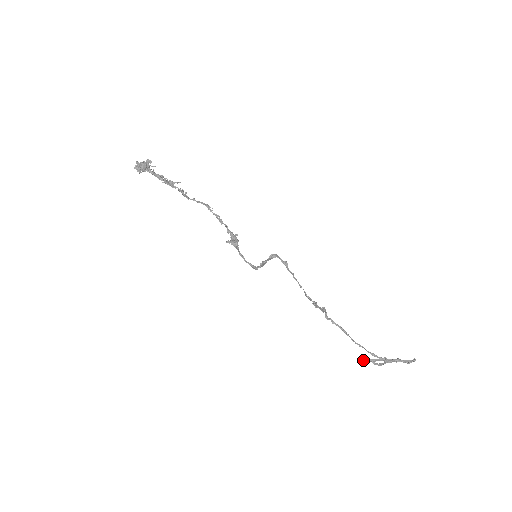
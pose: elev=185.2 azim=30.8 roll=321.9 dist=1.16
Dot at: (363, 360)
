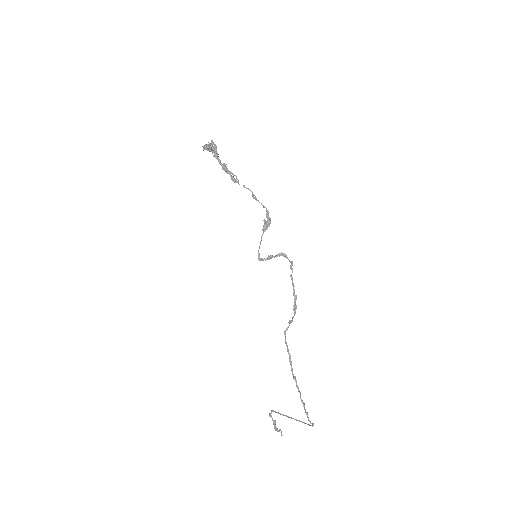
Dot at: (273, 411)
